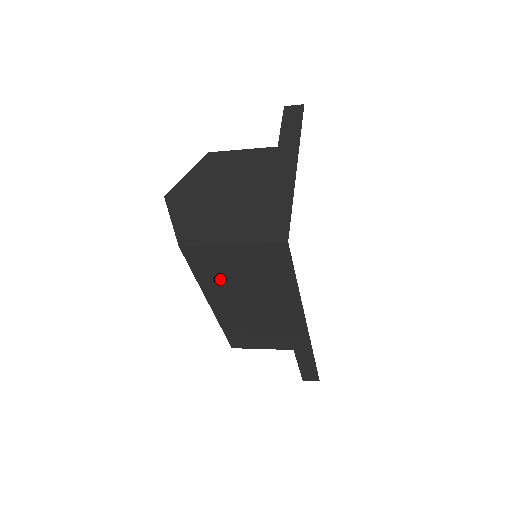
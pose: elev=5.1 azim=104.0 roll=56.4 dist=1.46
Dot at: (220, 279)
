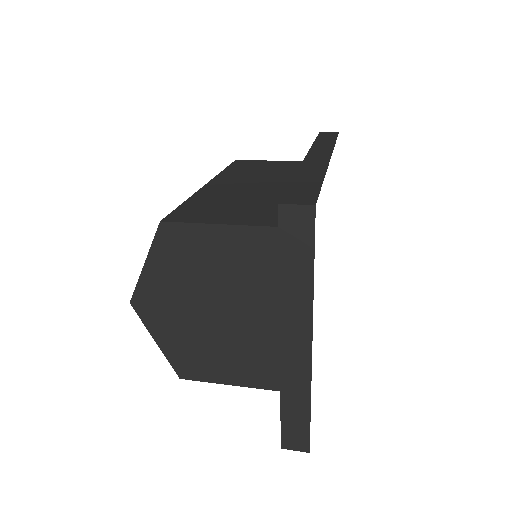
Dot at: occluded
